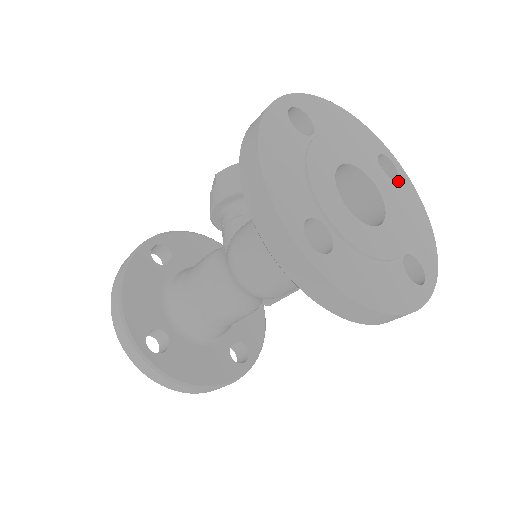
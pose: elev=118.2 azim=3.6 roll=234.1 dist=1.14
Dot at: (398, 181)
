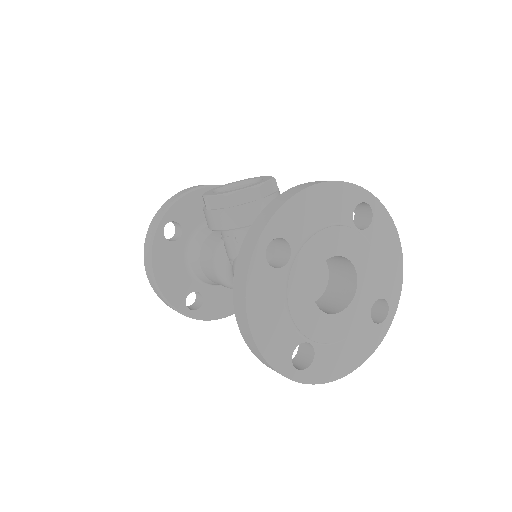
Dot at: (372, 224)
